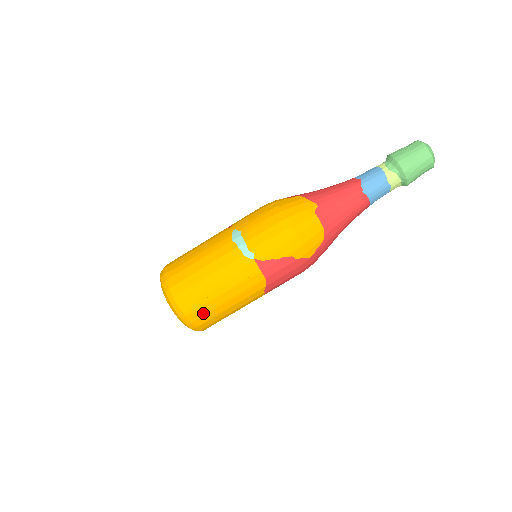
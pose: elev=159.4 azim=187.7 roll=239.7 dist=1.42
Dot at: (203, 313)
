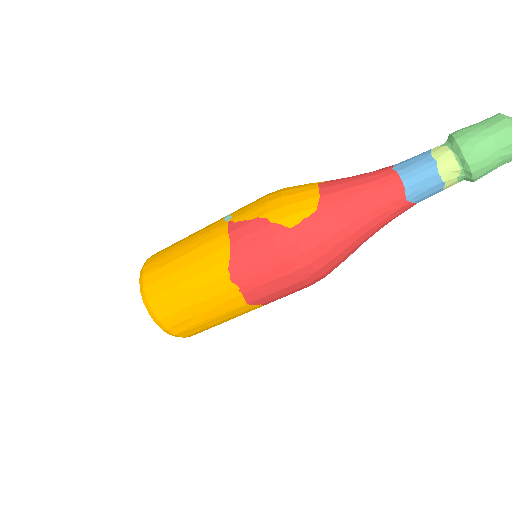
Dot at: (158, 278)
